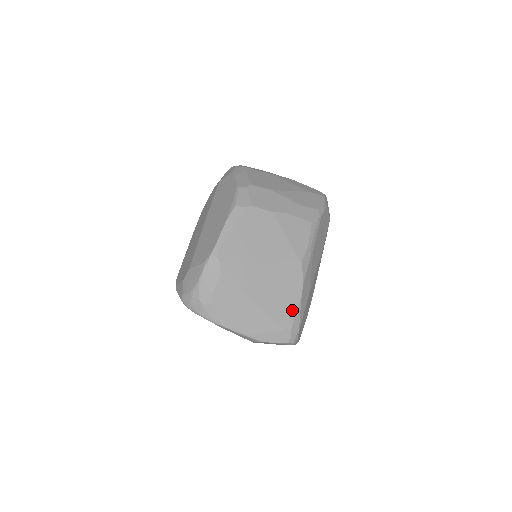
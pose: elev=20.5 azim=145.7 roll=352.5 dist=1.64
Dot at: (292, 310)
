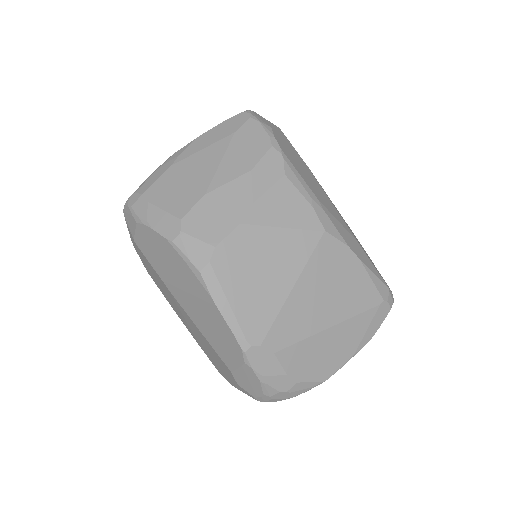
Dot at: (366, 283)
